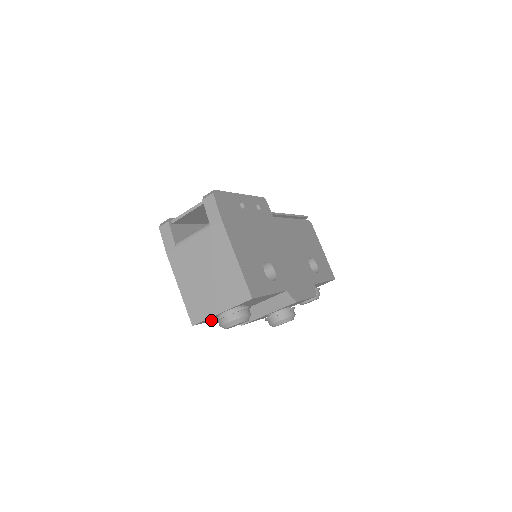
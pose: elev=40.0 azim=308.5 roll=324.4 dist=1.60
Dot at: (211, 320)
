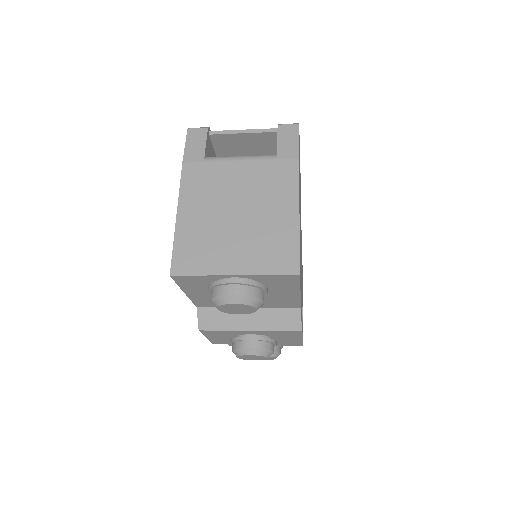
Dot at: (186, 290)
